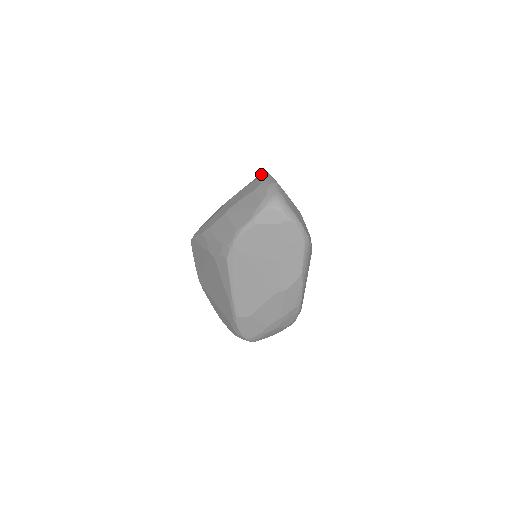
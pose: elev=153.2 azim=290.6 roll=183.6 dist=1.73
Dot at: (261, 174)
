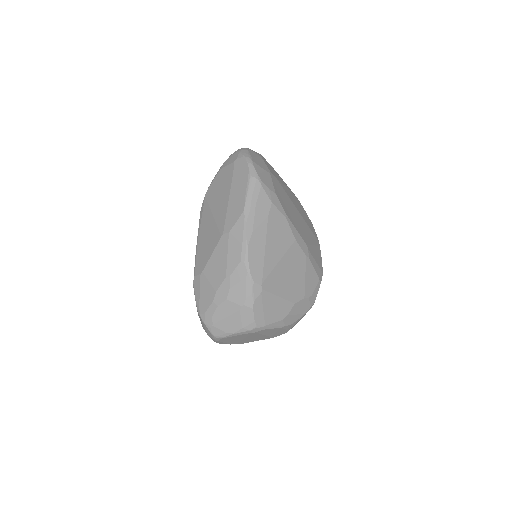
Dot at: occluded
